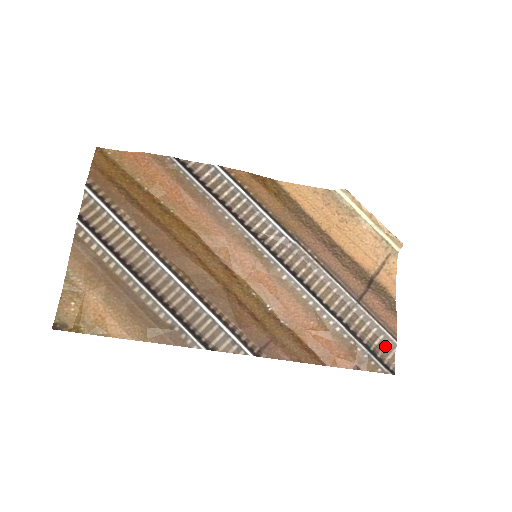
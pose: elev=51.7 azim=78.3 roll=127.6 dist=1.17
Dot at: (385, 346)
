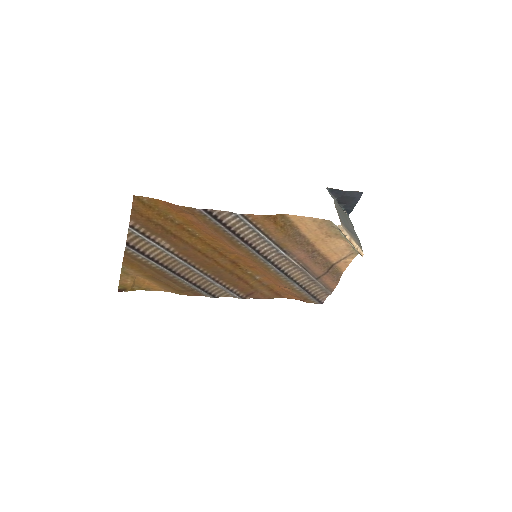
Dot at: (324, 294)
